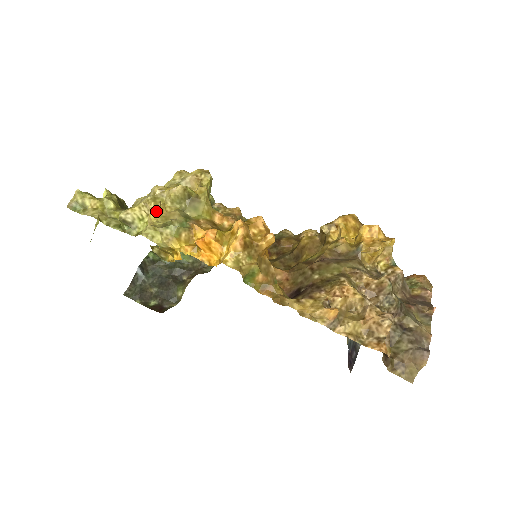
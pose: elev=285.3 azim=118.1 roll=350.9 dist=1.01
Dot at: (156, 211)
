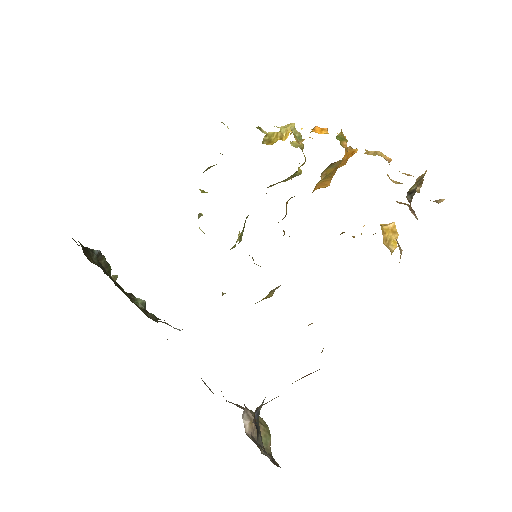
Dot at: occluded
